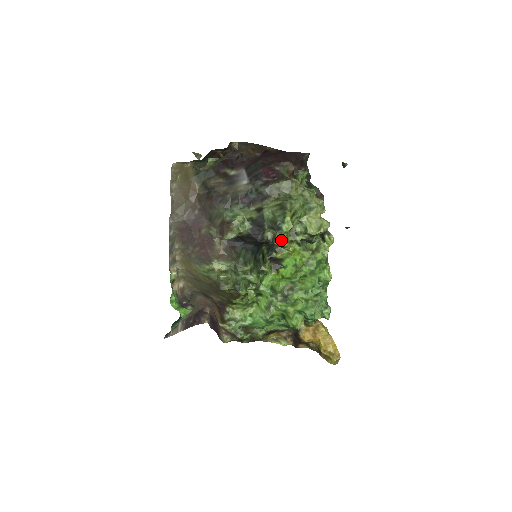
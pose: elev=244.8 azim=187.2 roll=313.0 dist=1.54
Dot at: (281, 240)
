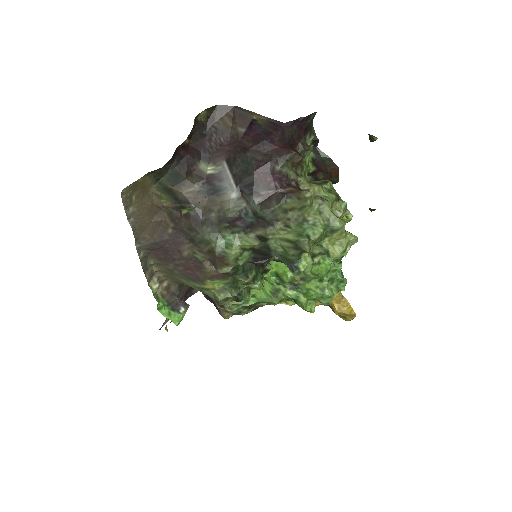
Dot at: occluded
